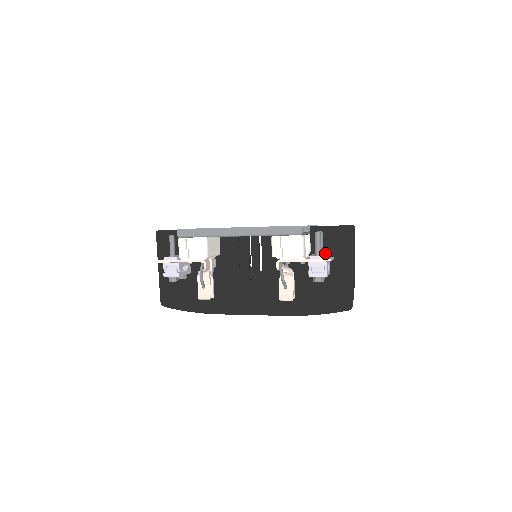
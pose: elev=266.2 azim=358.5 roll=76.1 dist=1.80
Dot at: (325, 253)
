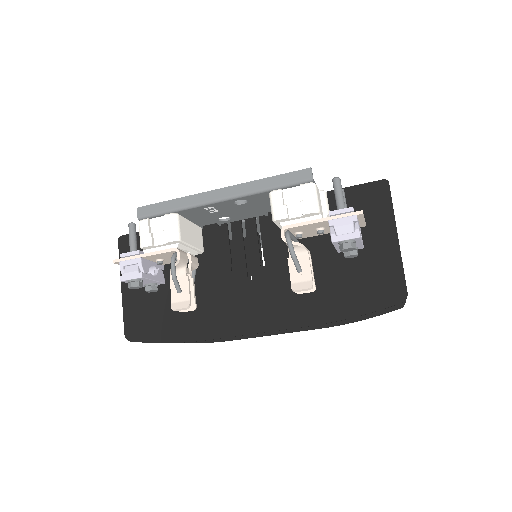
Dot at: occluded
